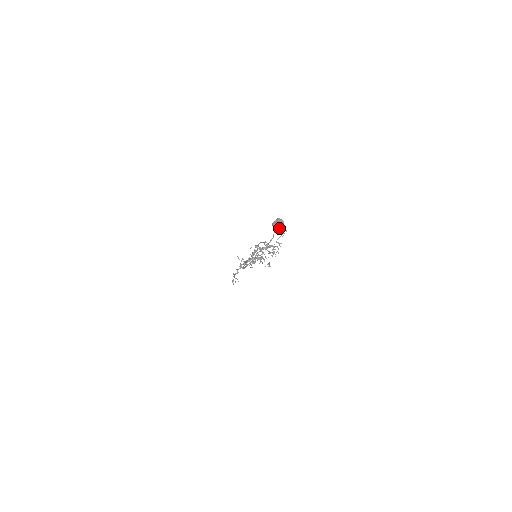
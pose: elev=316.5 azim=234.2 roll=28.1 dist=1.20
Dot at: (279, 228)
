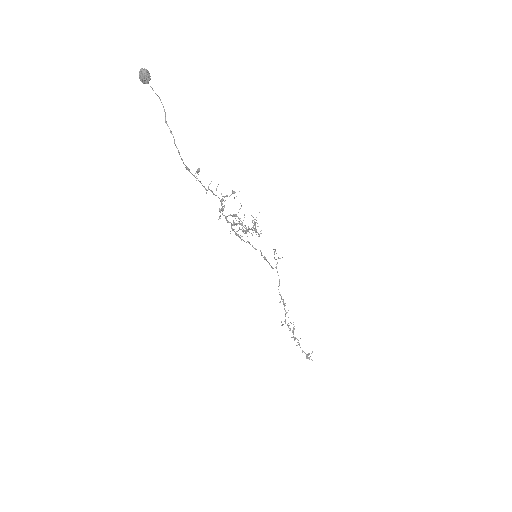
Dot at: (143, 71)
